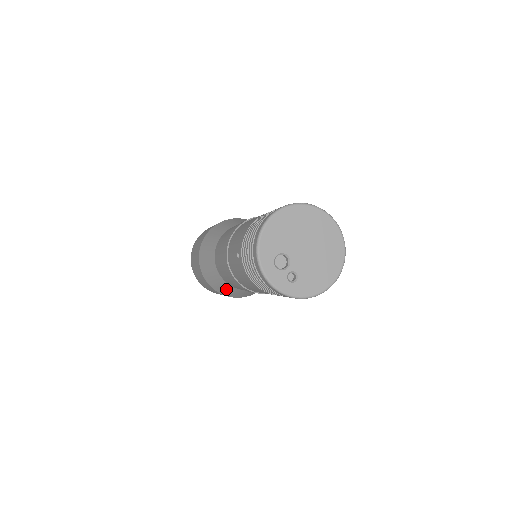
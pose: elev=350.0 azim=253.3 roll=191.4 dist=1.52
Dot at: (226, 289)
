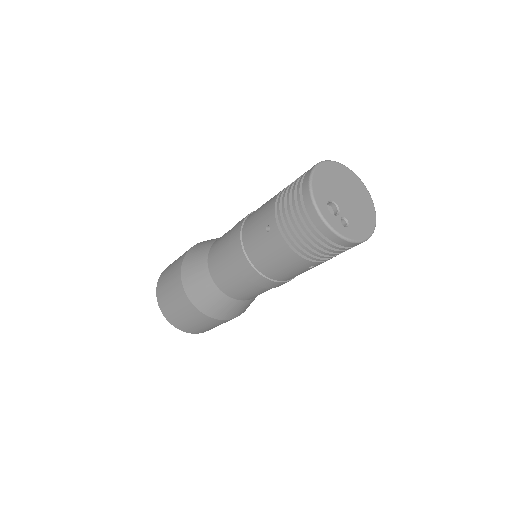
Dot at: (220, 305)
